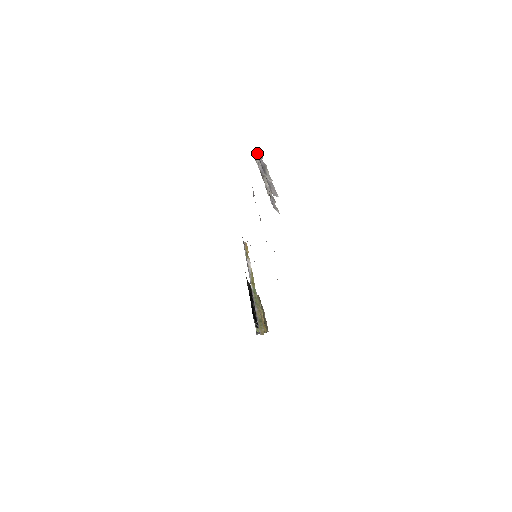
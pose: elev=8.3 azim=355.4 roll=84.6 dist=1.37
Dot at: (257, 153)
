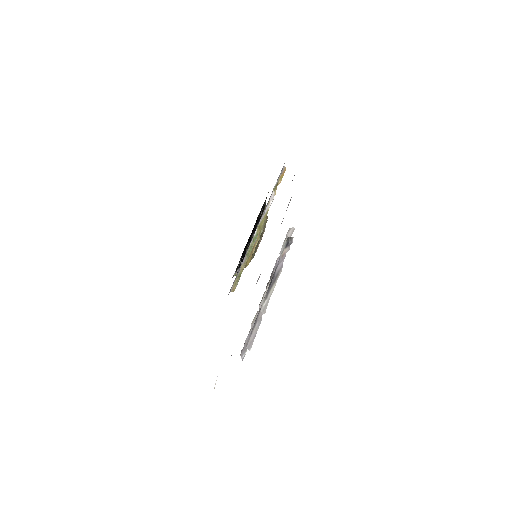
Dot at: (287, 242)
